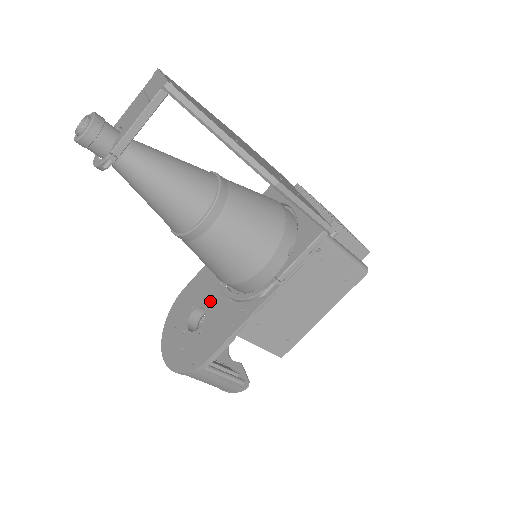
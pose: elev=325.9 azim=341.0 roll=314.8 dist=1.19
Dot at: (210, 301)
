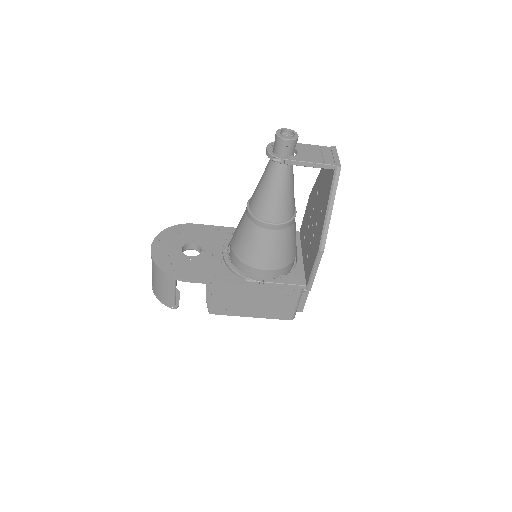
Dot at: (209, 249)
